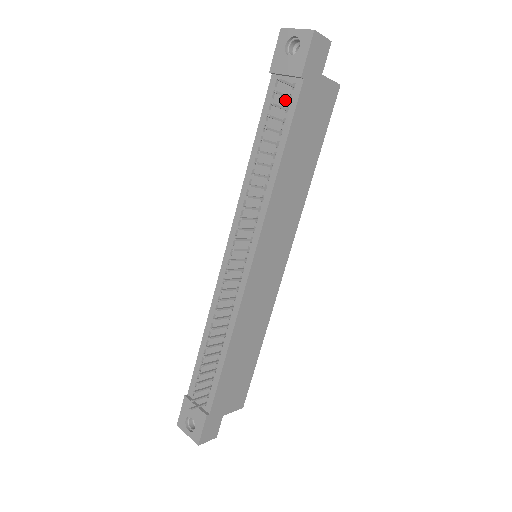
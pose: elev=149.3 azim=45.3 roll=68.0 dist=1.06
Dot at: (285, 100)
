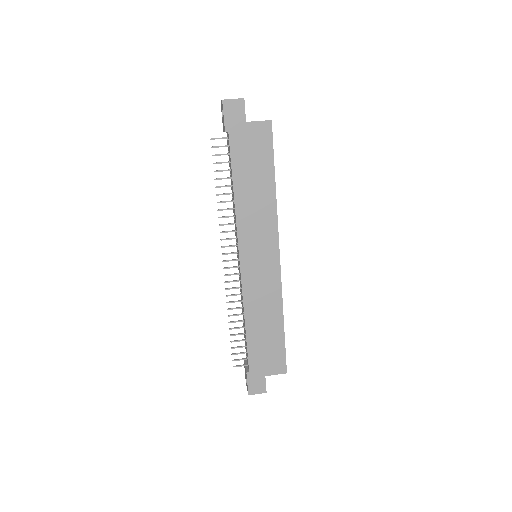
Dot at: occluded
